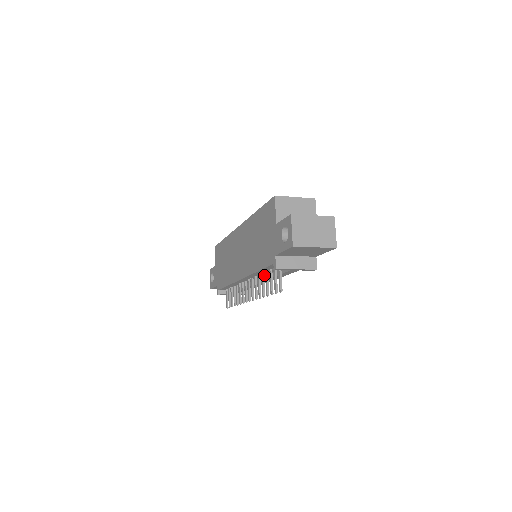
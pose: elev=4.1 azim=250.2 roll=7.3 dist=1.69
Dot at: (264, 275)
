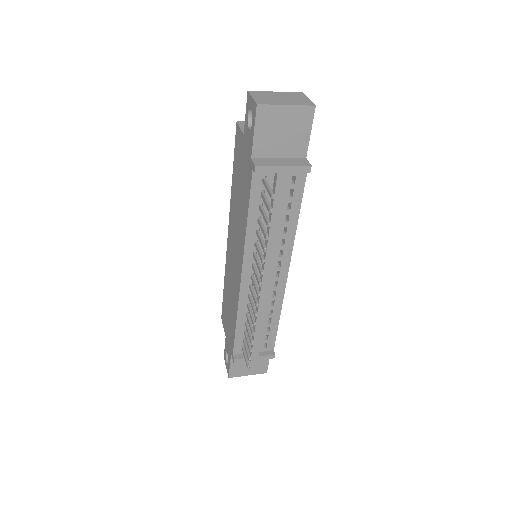
Dot at: occluded
